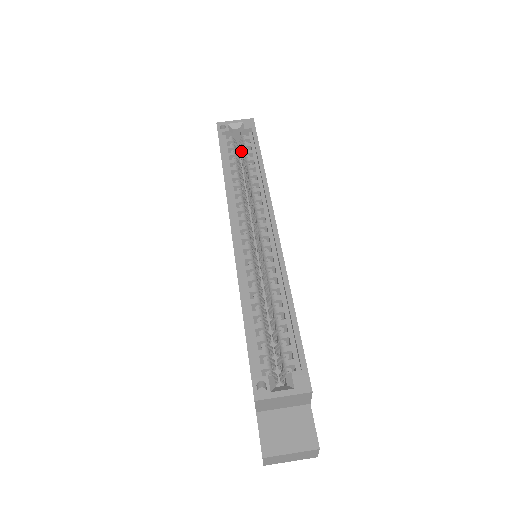
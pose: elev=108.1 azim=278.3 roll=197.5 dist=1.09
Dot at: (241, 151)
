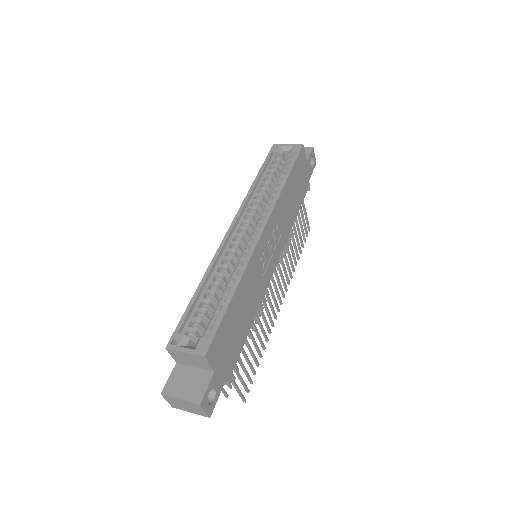
Dot at: occluded
